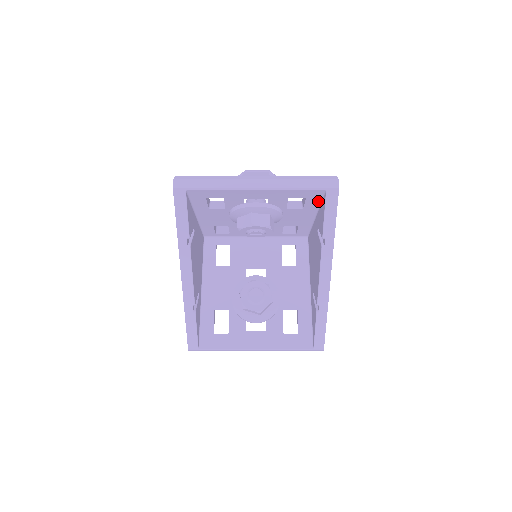
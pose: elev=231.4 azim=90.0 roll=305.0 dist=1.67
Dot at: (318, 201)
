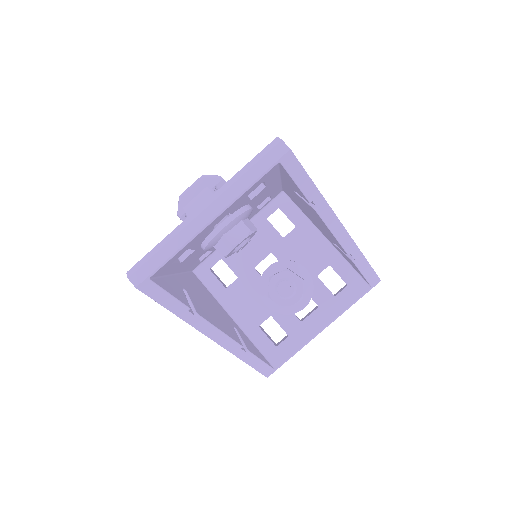
Dot at: (277, 172)
